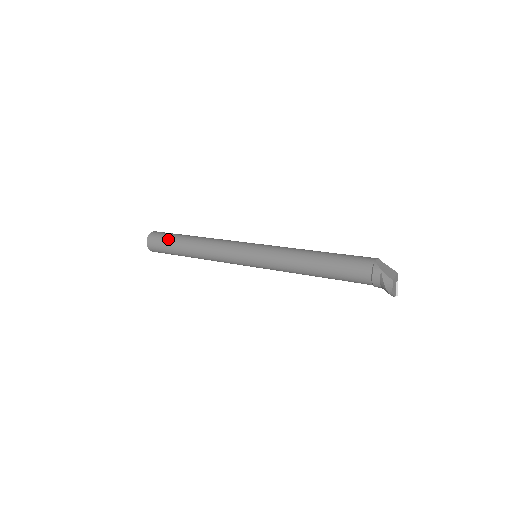
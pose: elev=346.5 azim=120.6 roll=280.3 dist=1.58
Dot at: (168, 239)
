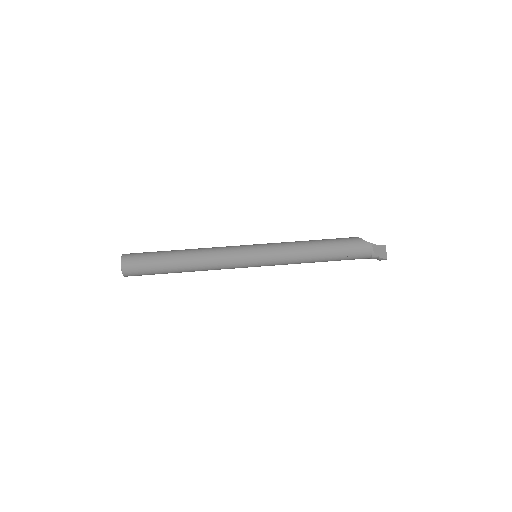
Dot at: (153, 271)
